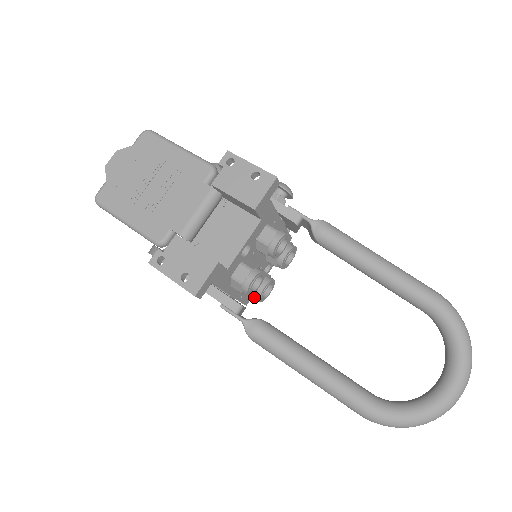
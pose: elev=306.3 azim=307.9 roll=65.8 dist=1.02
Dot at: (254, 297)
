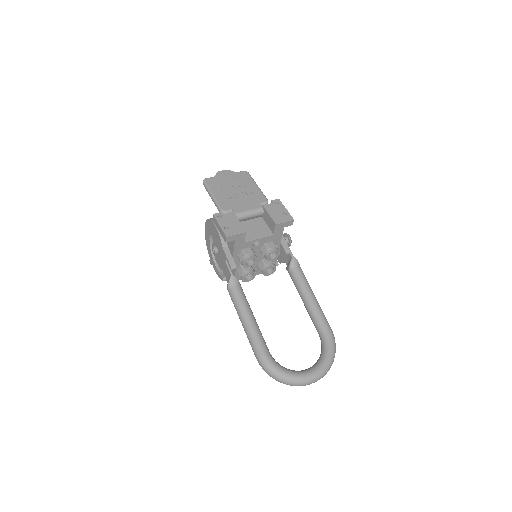
Dot at: (241, 274)
